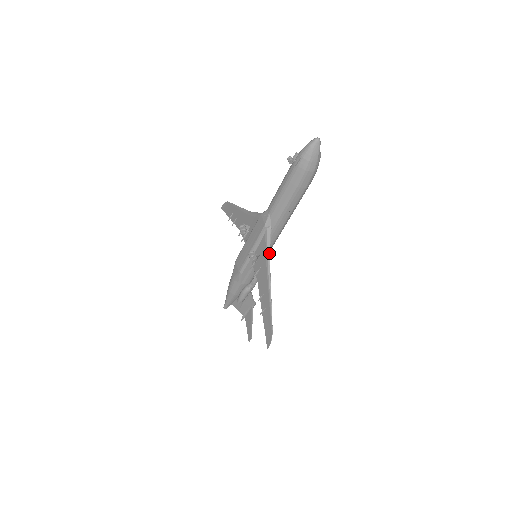
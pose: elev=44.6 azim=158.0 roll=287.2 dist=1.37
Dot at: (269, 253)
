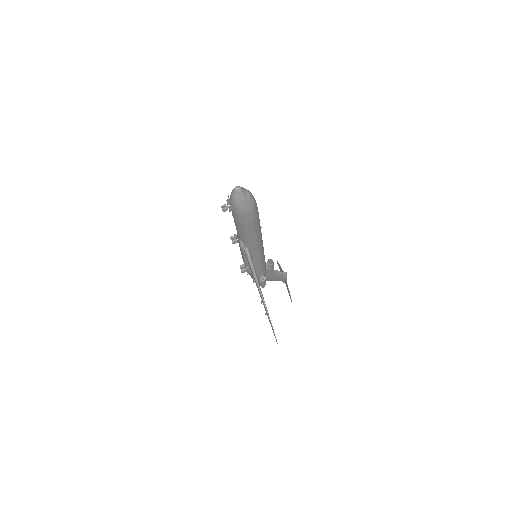
Dot at: (252, 269)
